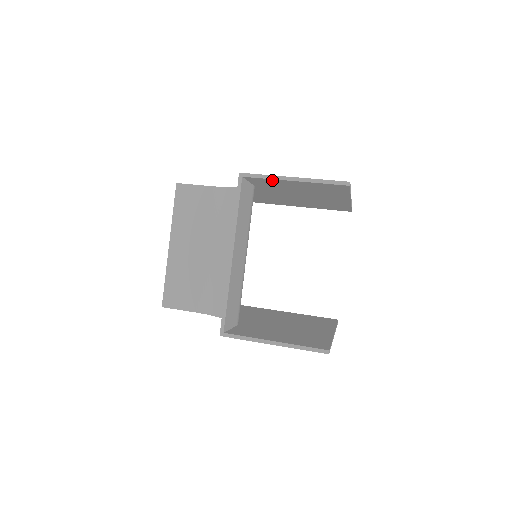
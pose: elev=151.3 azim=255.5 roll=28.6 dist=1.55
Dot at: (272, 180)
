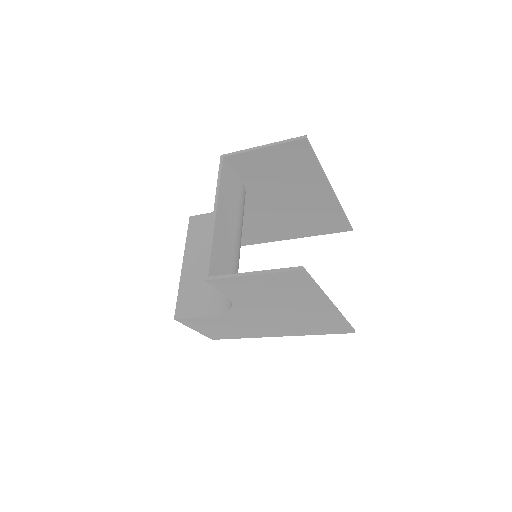
Dot at: (247, 155)
